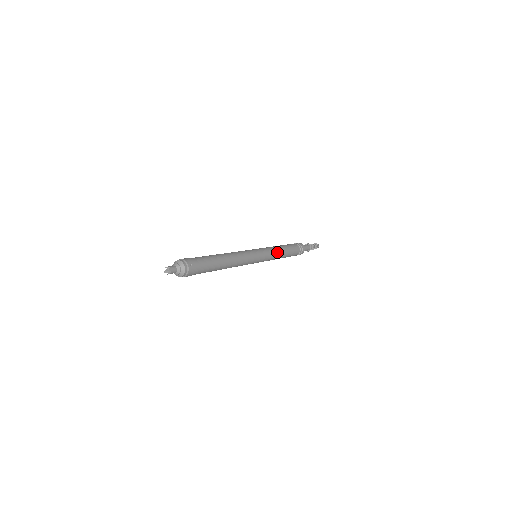
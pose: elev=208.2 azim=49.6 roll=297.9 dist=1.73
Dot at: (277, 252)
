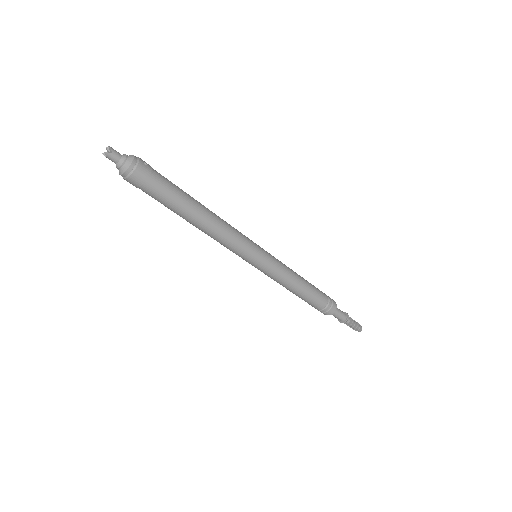
Dot at: (290, 270)
